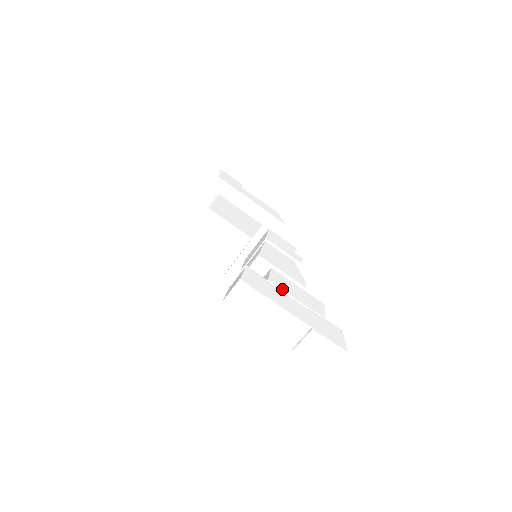
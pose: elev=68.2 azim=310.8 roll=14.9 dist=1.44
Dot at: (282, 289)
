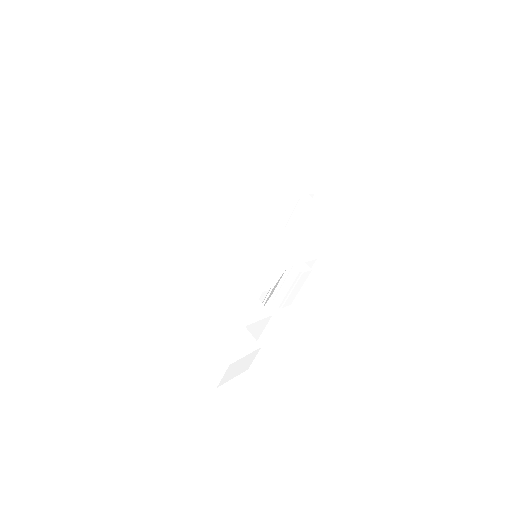
Dot at: (210, 278)
